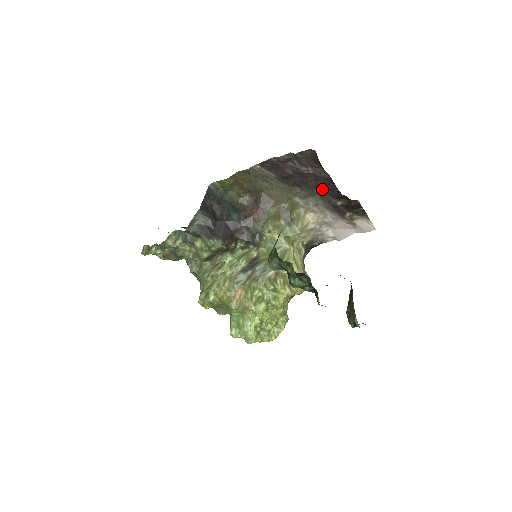
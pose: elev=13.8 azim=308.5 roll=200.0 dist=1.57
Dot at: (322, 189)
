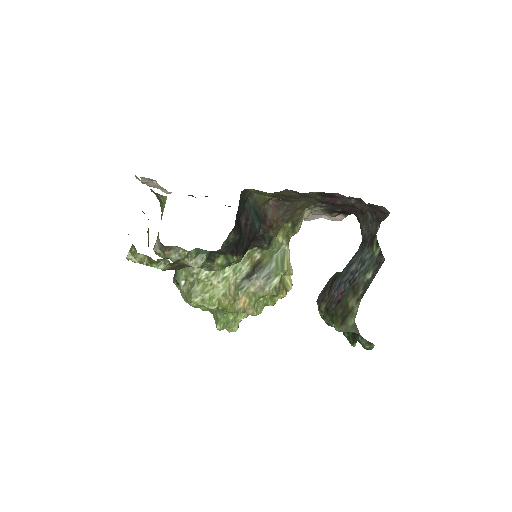
Dot at: occluded
